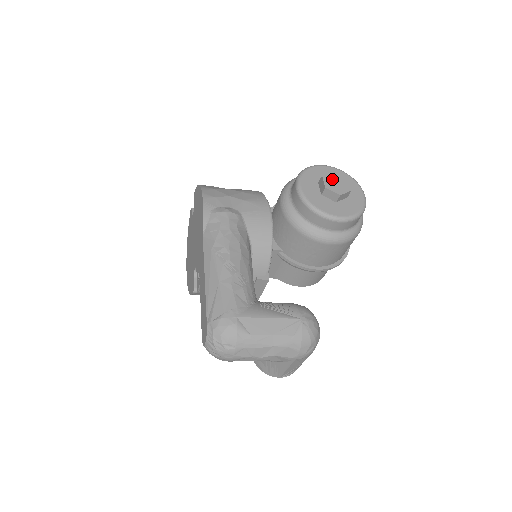
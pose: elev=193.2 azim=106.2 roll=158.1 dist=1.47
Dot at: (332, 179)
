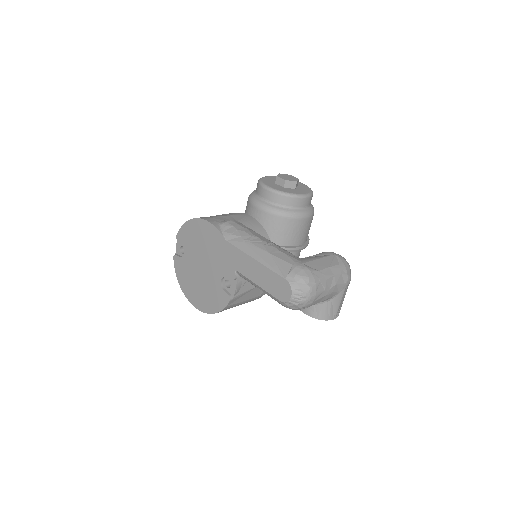
Dot at: (283, 176)
